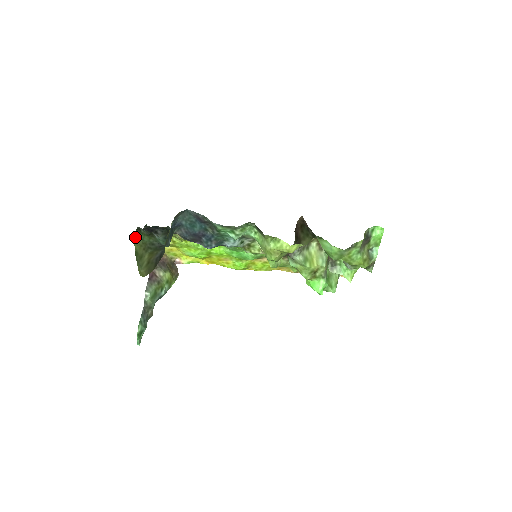
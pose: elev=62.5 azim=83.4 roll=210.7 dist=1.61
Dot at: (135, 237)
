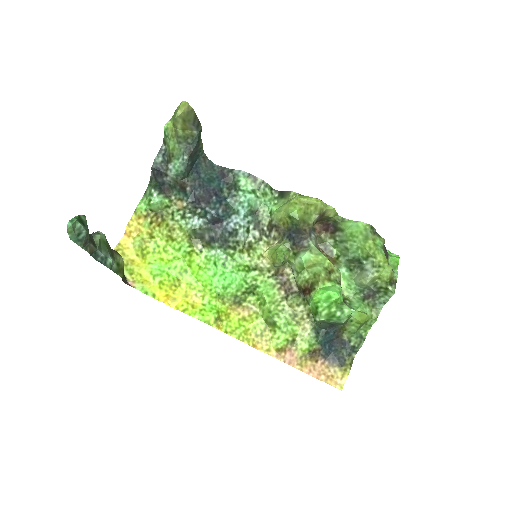
Dot at: (165, 133)
